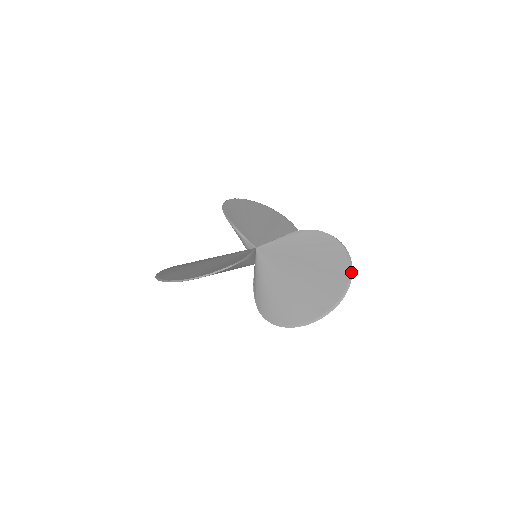
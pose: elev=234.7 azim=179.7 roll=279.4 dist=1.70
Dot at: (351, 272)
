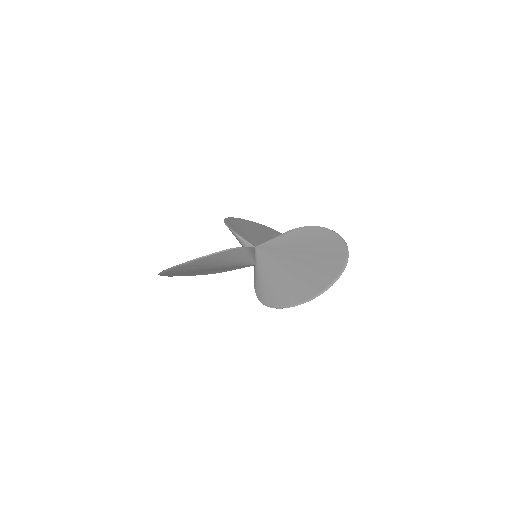
Dot at: (347, 254)
